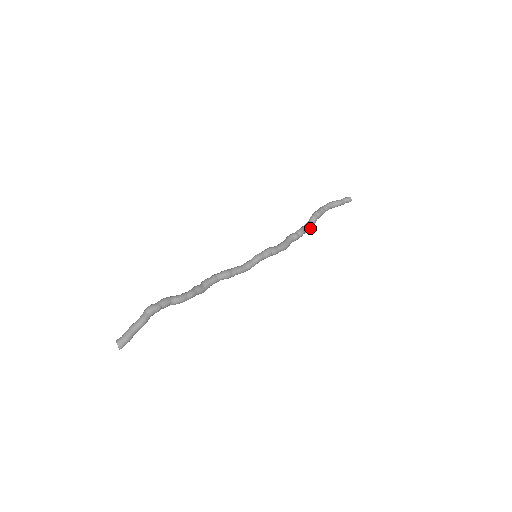
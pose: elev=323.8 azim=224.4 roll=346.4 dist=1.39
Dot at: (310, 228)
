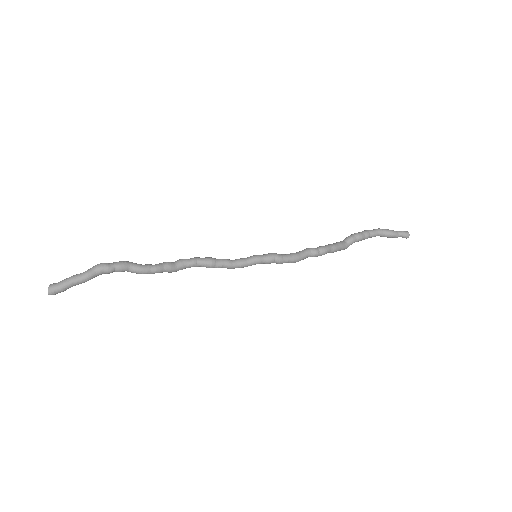
Dot at: (339, 249)
